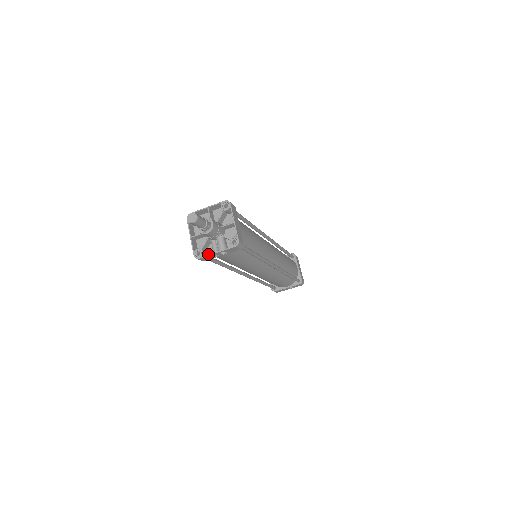
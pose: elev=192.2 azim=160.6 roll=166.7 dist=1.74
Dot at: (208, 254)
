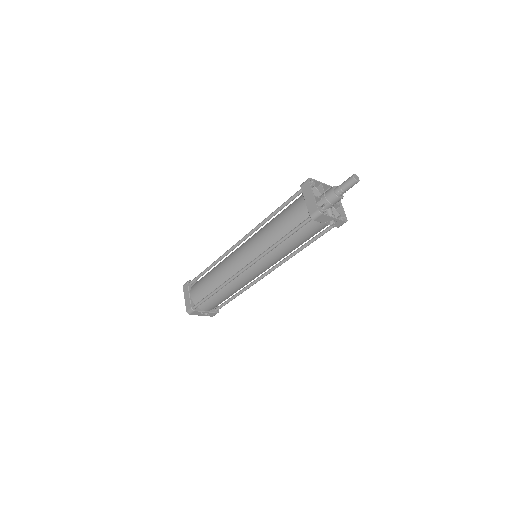
Dot at: occluded
